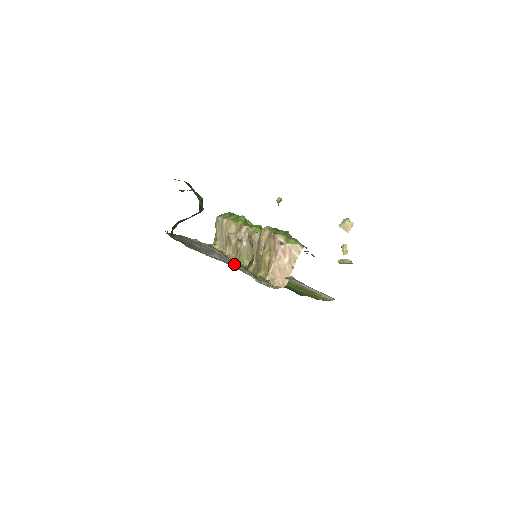
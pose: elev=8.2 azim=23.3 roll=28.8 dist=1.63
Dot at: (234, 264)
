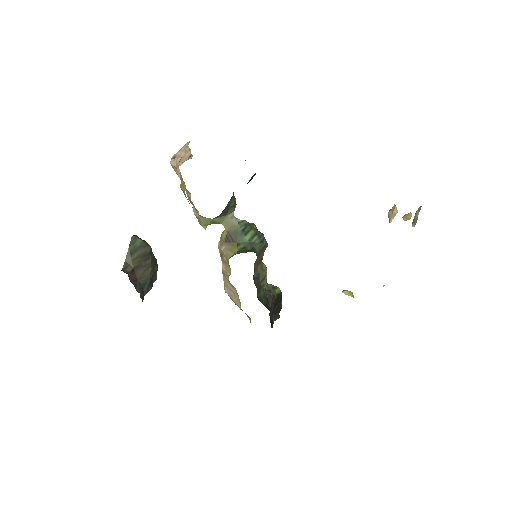
Dot at: occluded
